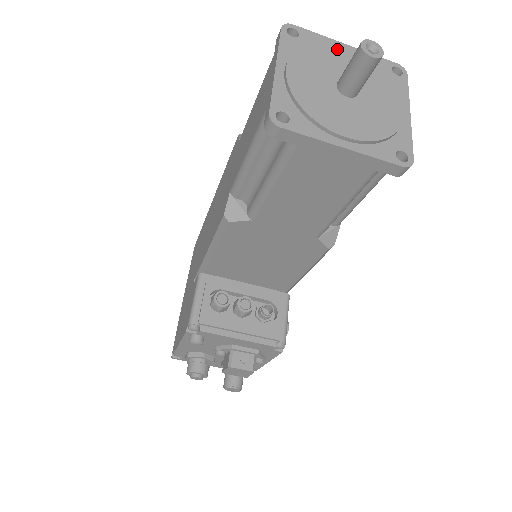
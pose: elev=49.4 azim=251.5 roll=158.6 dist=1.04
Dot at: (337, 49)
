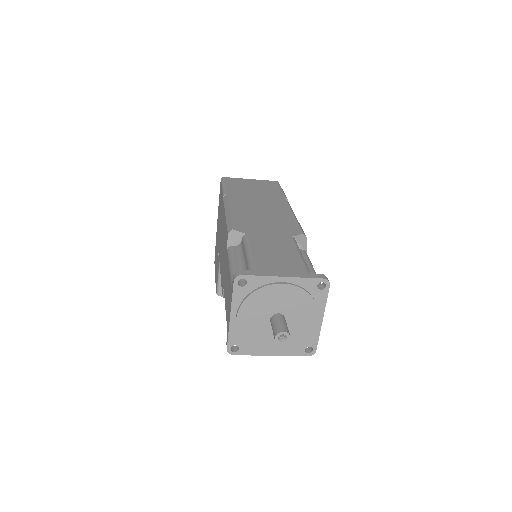
Dot at: (274, 289)
